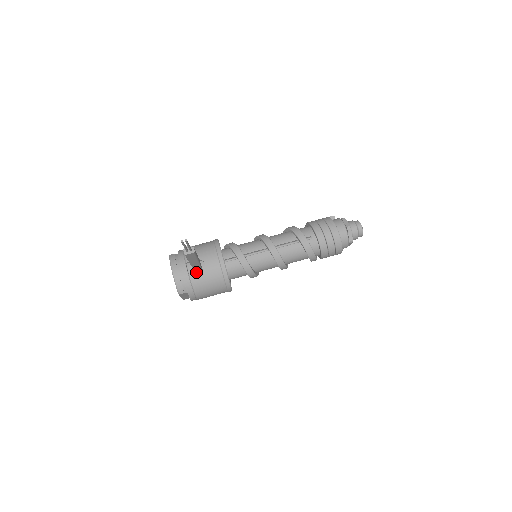
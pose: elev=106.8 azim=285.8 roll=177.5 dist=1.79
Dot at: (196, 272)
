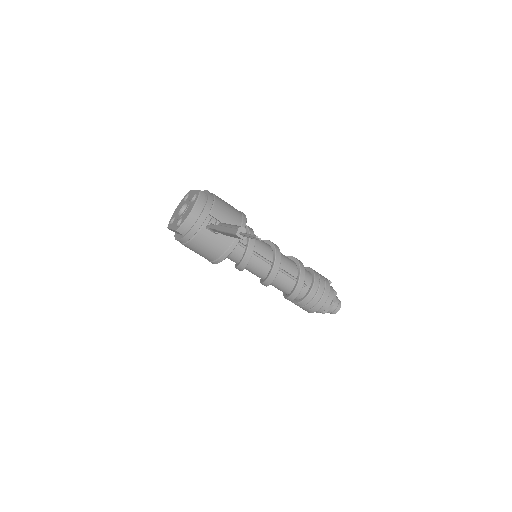
Dot at: (209, 230)
